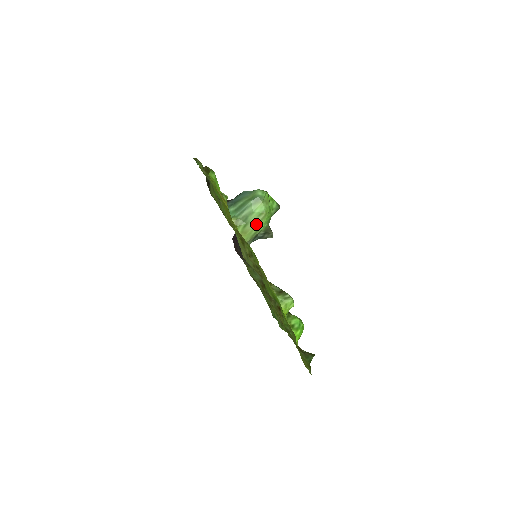
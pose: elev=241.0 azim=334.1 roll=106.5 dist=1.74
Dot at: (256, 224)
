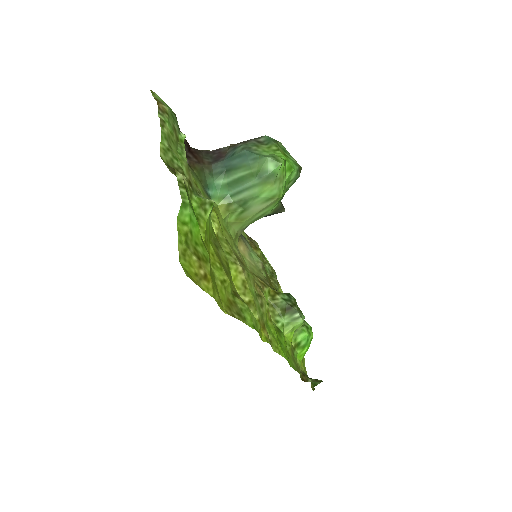
Dot at: (260, 210)
